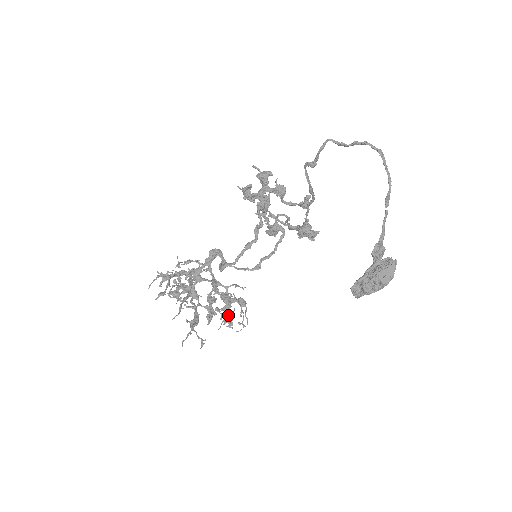
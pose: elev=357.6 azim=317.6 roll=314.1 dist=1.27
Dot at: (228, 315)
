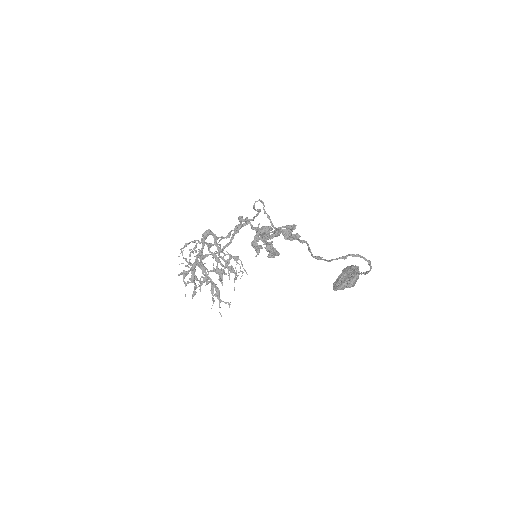
Dot at: (235, 277)
